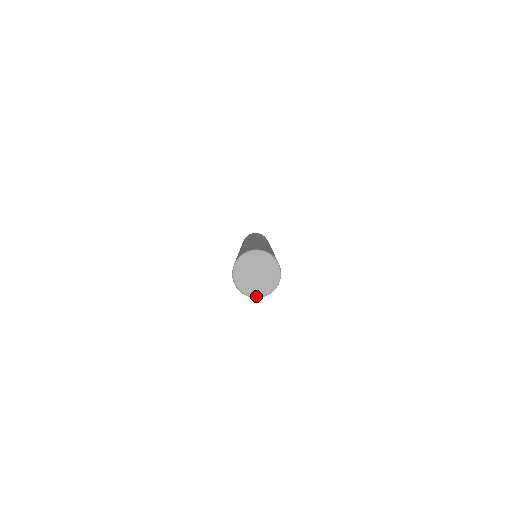
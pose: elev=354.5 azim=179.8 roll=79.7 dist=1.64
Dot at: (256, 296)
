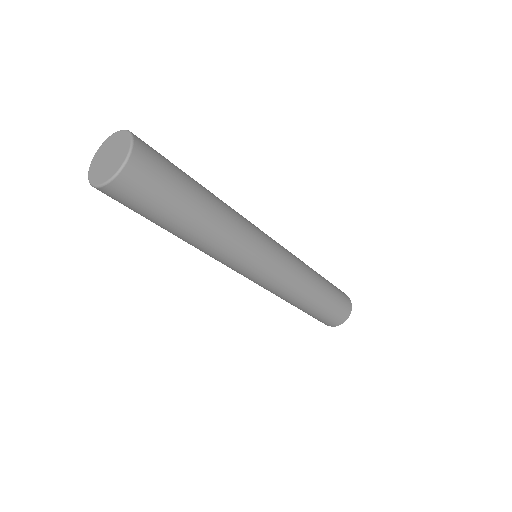
Dot at: (104, 182)
